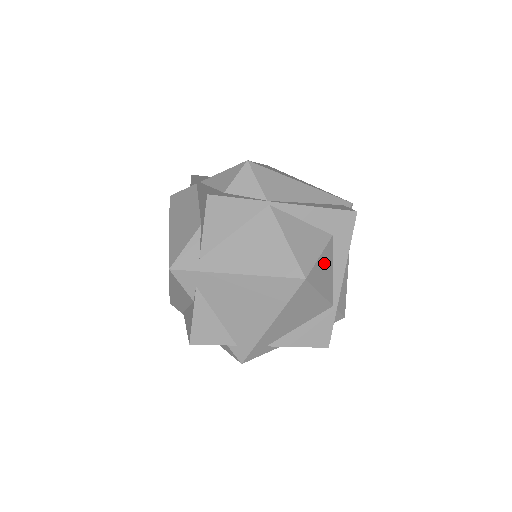
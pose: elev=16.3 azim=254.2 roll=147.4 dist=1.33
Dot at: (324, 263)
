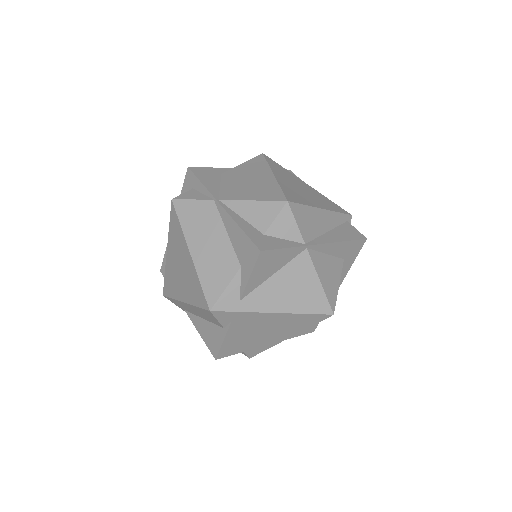
Dot at: occluded
